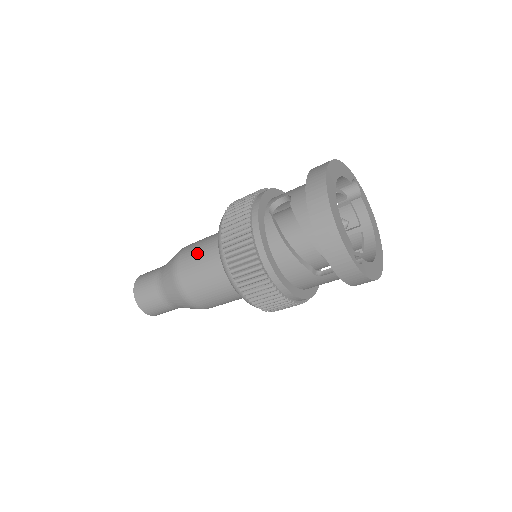
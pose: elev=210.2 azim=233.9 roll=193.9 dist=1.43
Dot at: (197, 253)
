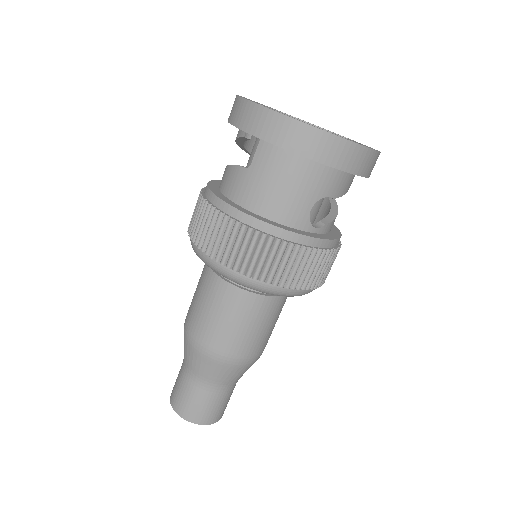
Dot at: occluded
